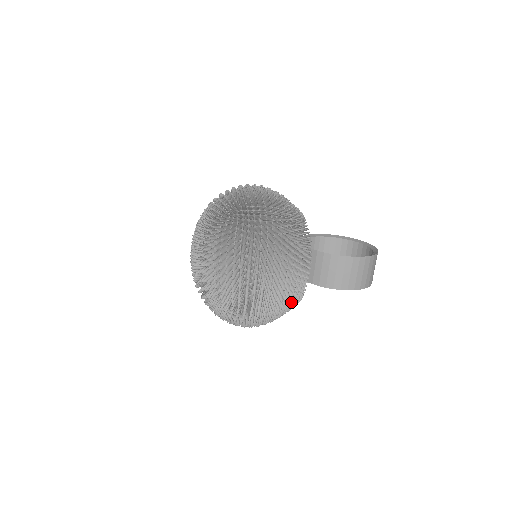
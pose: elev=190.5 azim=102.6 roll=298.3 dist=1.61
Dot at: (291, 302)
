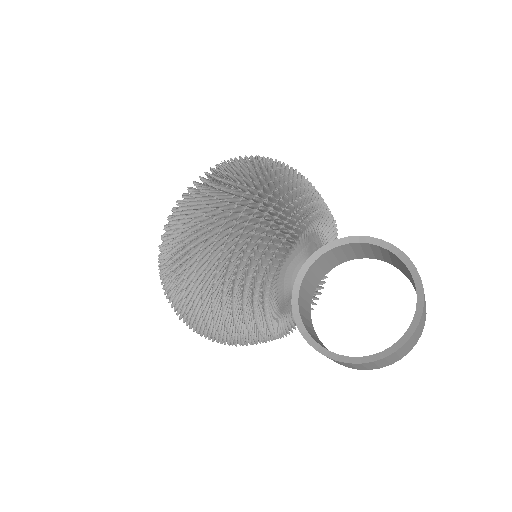
Dot at: occluded
